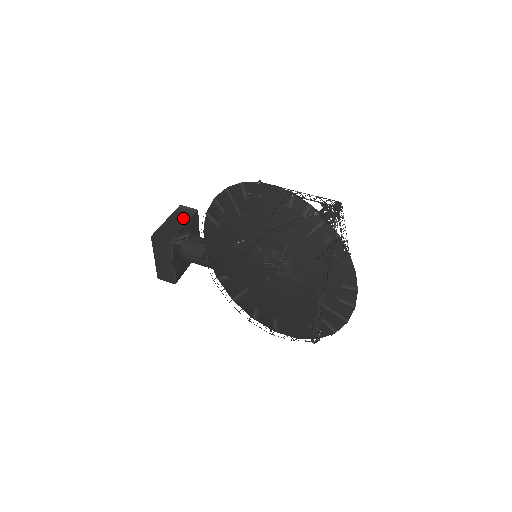
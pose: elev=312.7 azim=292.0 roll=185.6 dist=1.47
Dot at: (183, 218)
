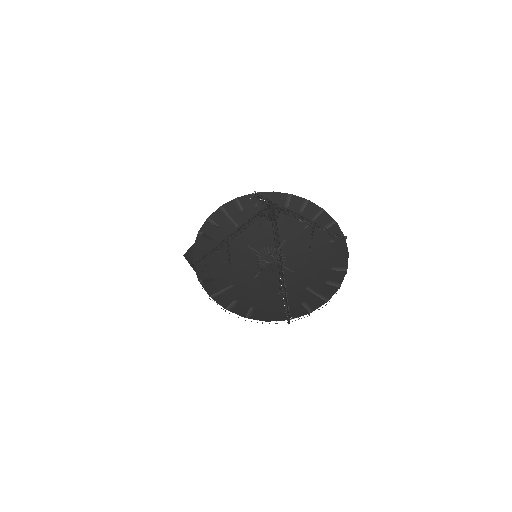
Dot at: occluded
